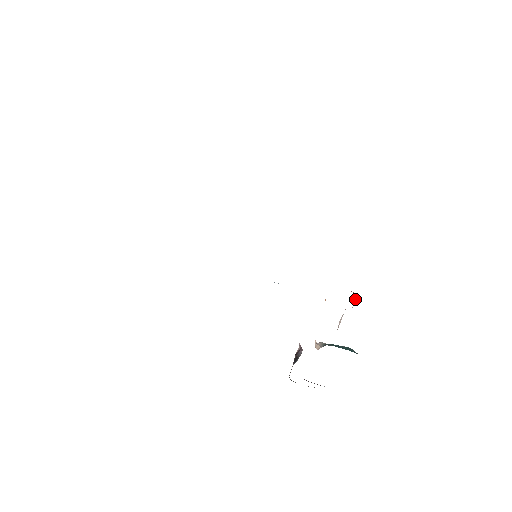
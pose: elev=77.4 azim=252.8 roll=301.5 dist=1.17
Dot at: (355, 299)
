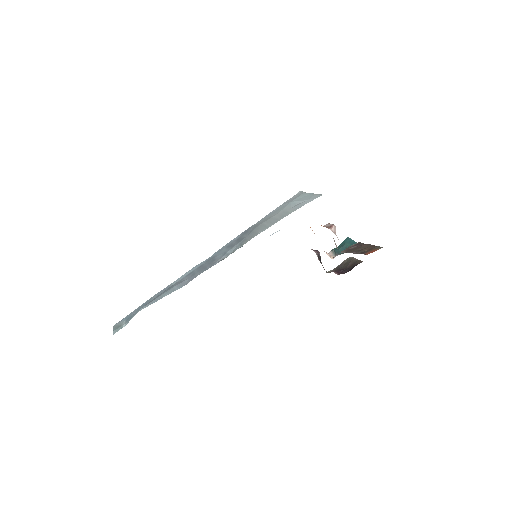
Dot at: (334, 230)
